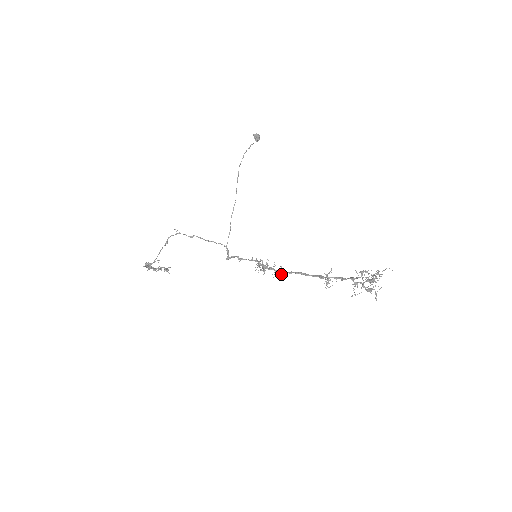
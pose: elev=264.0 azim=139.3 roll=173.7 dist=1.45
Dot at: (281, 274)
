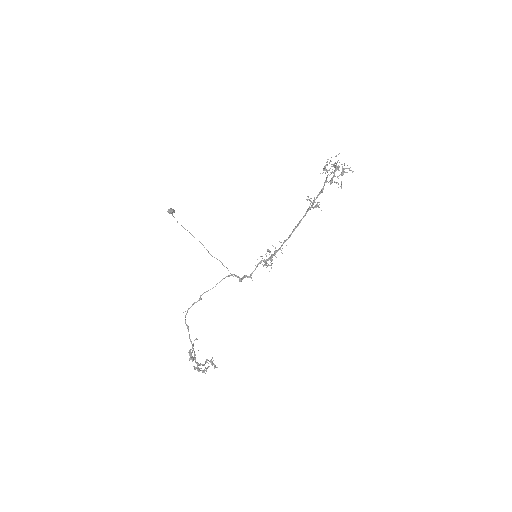
Dot at: occluded
